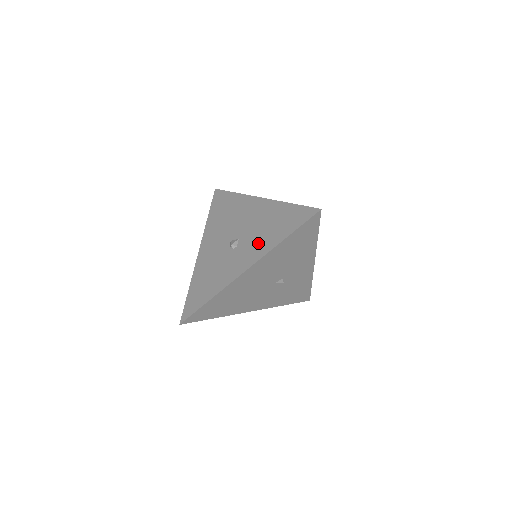
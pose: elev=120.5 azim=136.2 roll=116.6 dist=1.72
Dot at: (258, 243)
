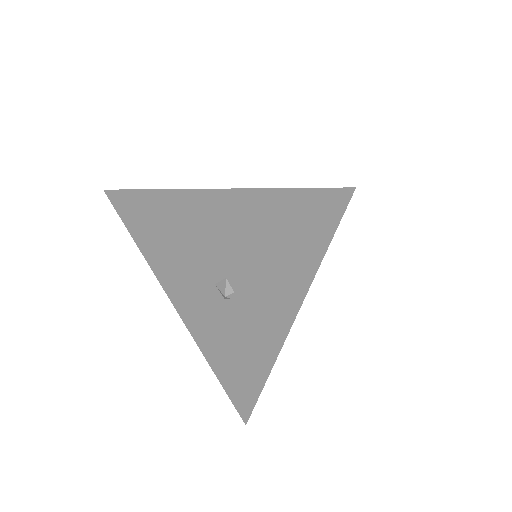
Dot at: (270, 283)
